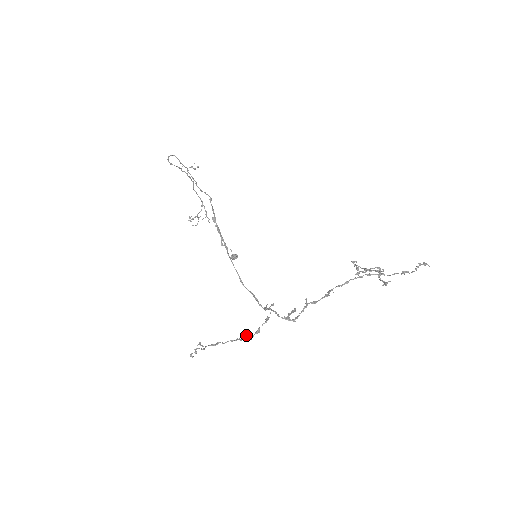
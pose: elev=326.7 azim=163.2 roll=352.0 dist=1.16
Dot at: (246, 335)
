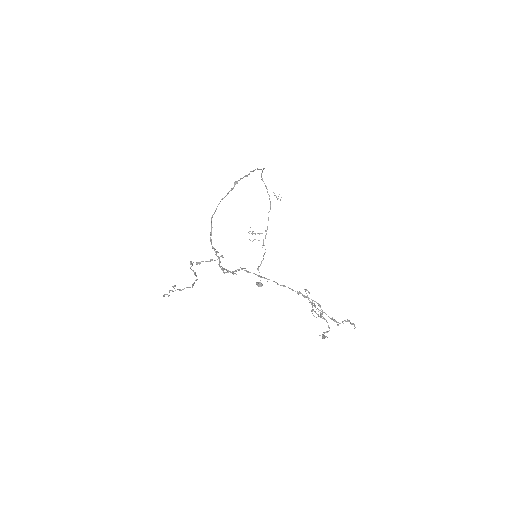
Dot at: (191, 262)
